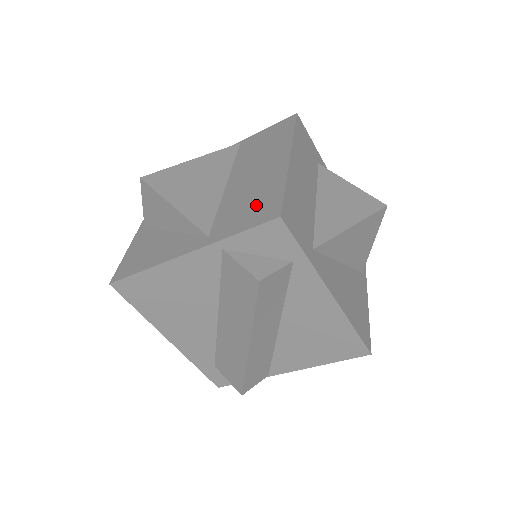
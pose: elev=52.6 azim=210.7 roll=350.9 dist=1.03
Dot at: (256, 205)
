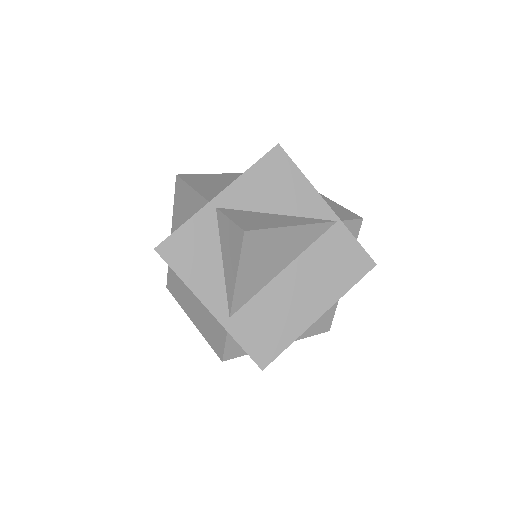
Dot at: (268, 336)
